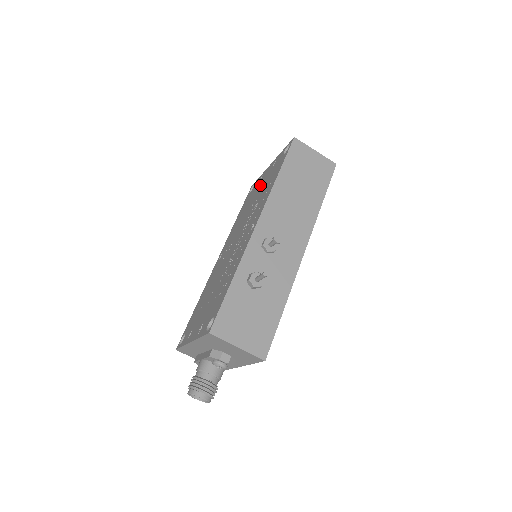
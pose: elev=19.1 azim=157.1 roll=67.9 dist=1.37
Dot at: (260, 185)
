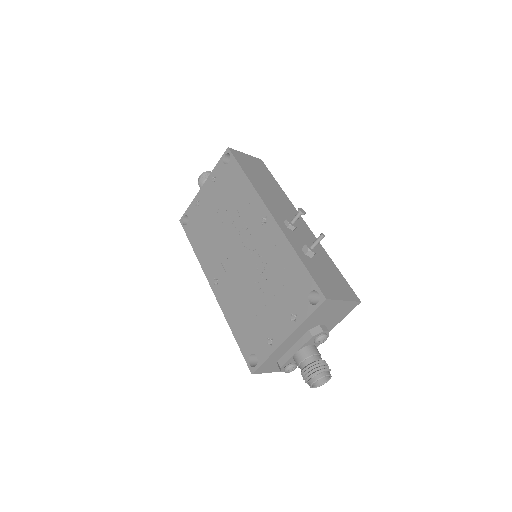
Dot at: (209, 204)
